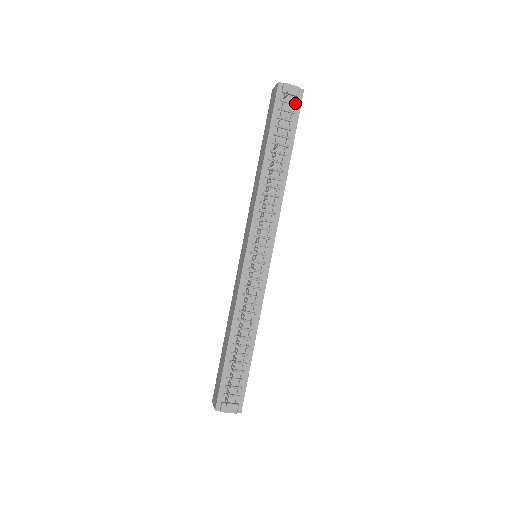
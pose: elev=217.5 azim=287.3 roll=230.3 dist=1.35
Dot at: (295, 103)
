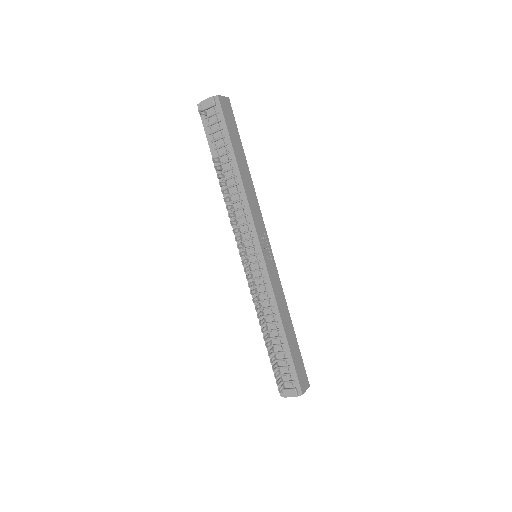
Dot at: (216, 112)
